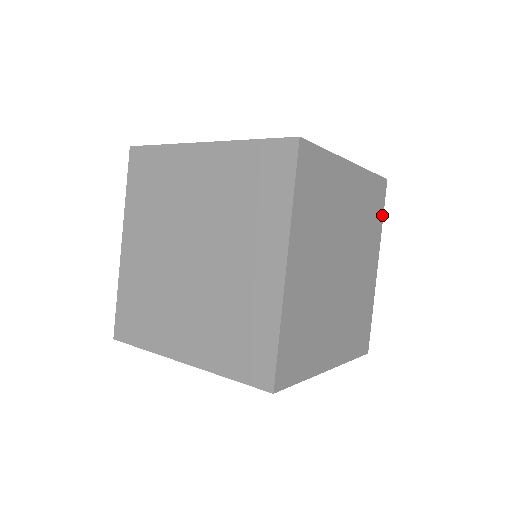
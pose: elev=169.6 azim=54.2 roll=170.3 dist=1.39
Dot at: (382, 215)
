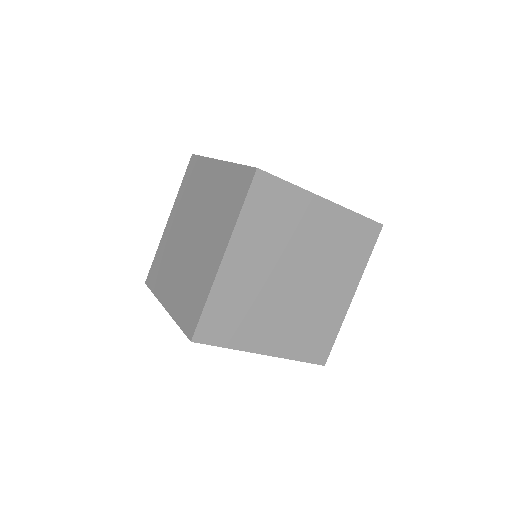
Dot at: (369, 254)
